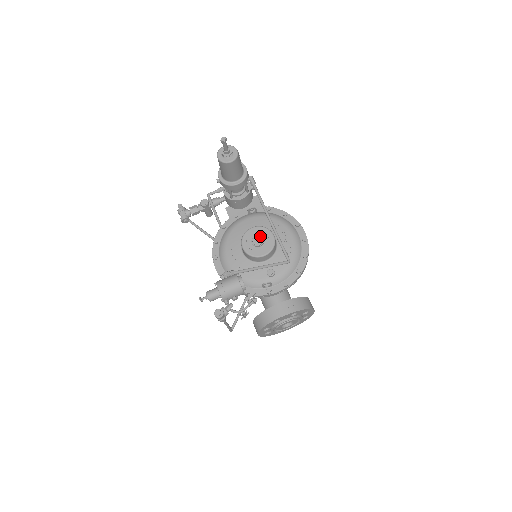
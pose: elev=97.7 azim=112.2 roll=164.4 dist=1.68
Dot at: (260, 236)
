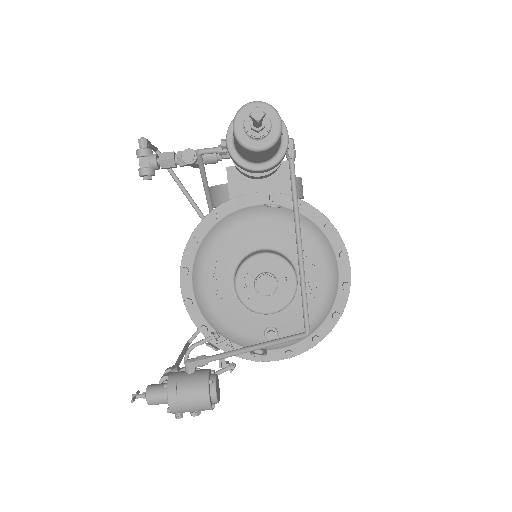
Dot at: (272, 280)
